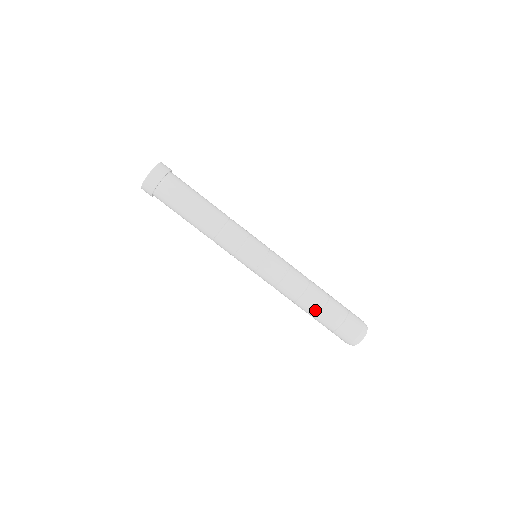
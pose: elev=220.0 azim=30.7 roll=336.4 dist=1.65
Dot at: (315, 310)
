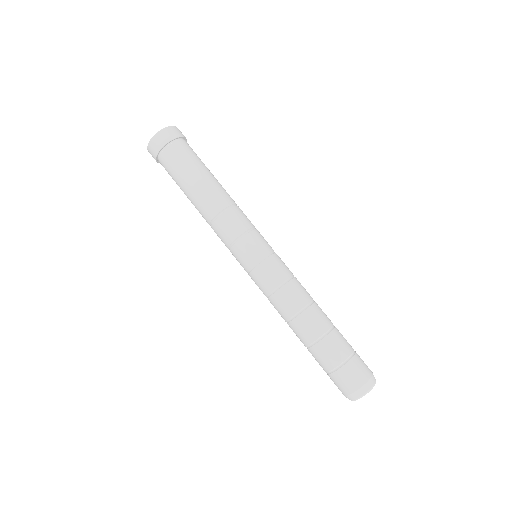
Dot at: occluded
